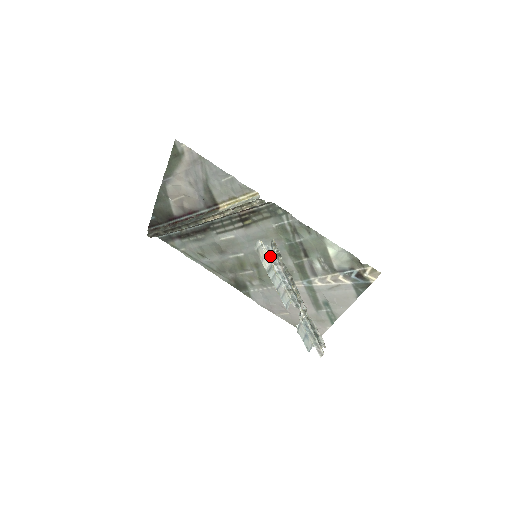
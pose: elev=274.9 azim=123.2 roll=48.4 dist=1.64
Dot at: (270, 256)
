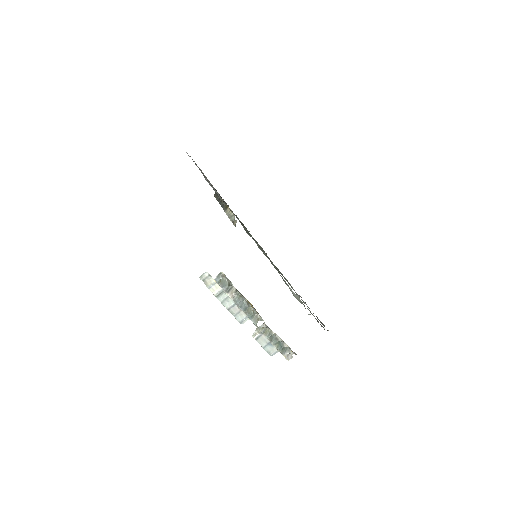
Dot at: (220, 284)
